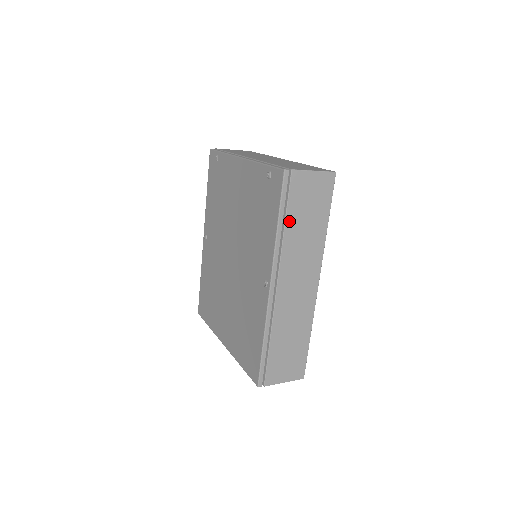
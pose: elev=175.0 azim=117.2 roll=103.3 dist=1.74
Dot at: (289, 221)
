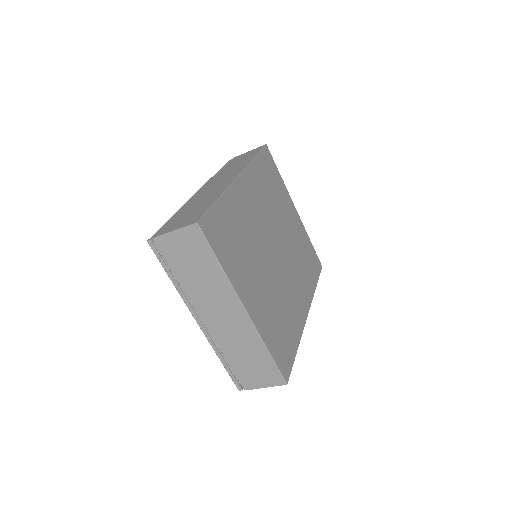
Dot at: (224, 169)
